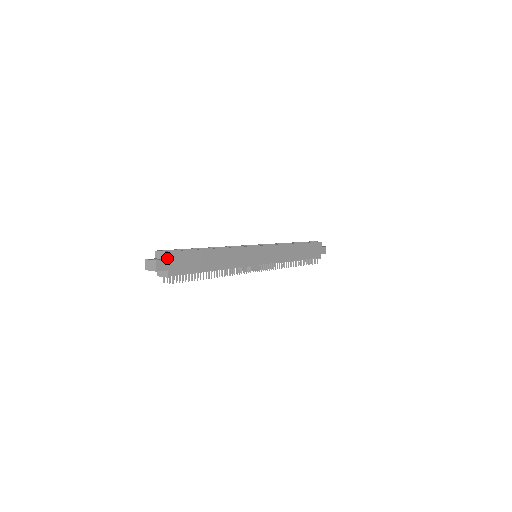
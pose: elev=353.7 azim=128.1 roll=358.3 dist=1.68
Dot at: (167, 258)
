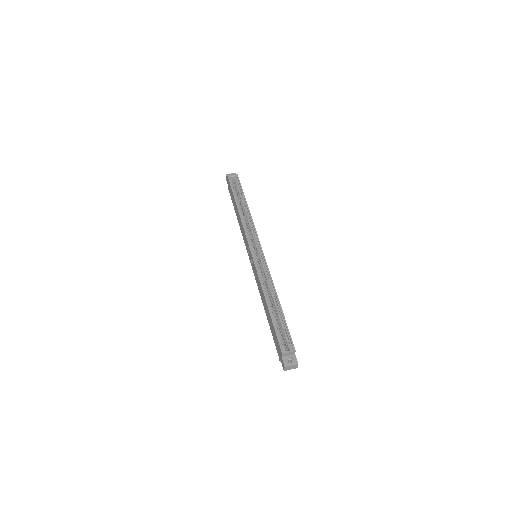
Dot at: occluded
